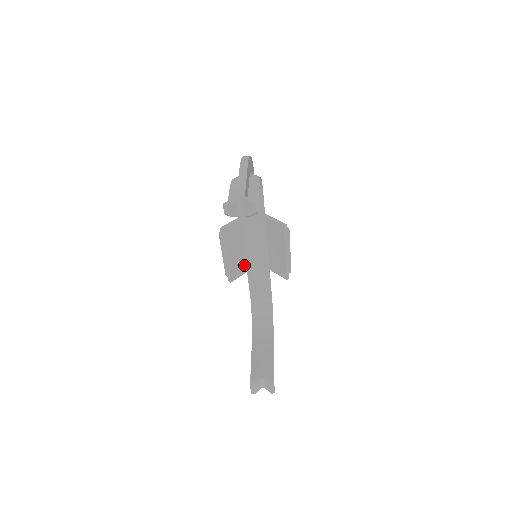
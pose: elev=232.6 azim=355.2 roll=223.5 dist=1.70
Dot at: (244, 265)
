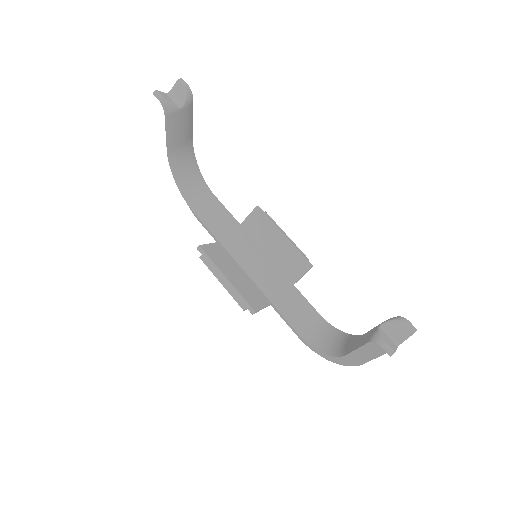
Dot at: (258, 296)
